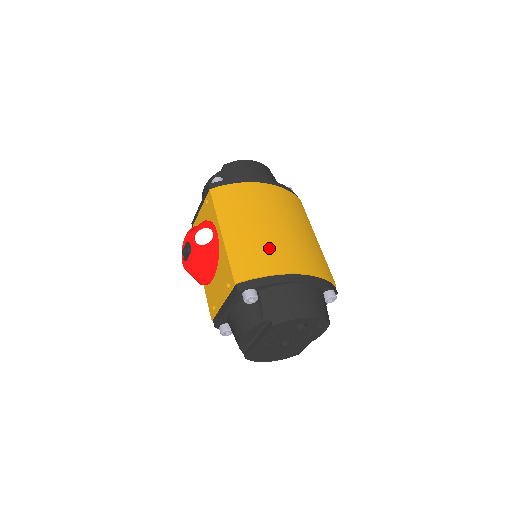
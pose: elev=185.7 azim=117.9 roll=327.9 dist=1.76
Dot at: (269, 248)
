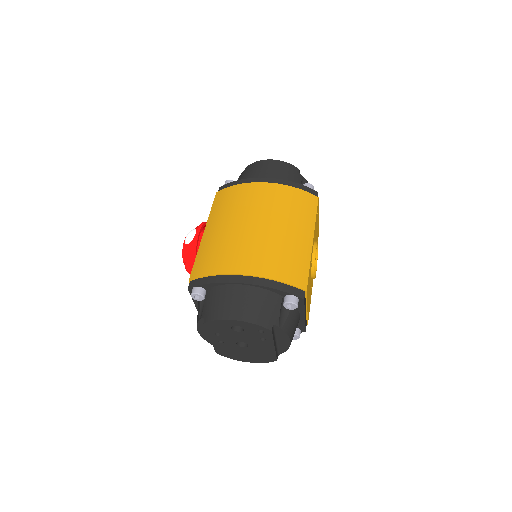
Dot at: (229, 248)
